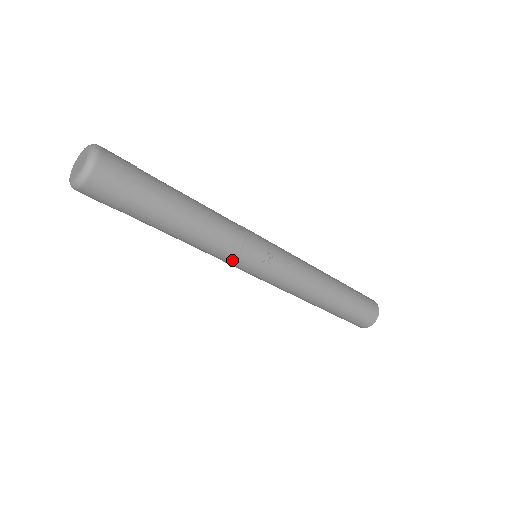
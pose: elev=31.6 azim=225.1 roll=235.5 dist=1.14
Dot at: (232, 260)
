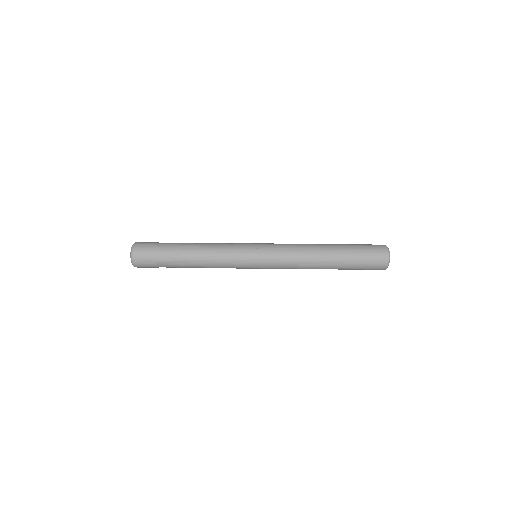
Dot at: (234, 259)
